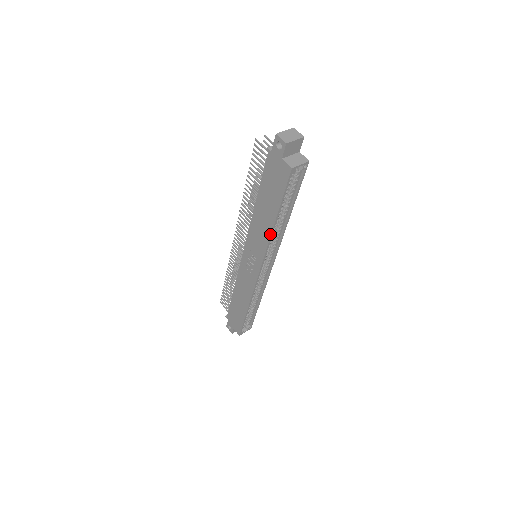
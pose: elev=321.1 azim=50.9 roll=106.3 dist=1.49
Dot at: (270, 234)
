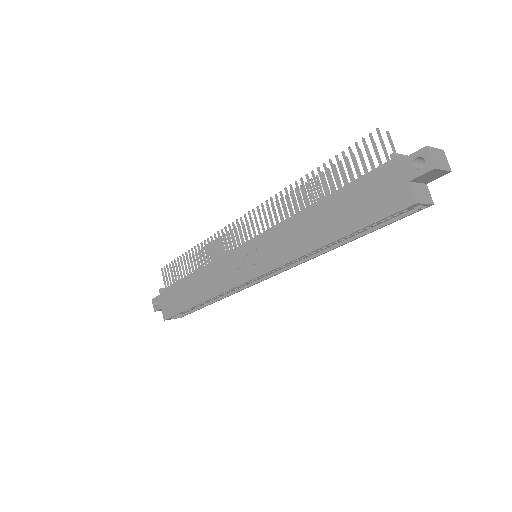
Dot at: (307, 252)
